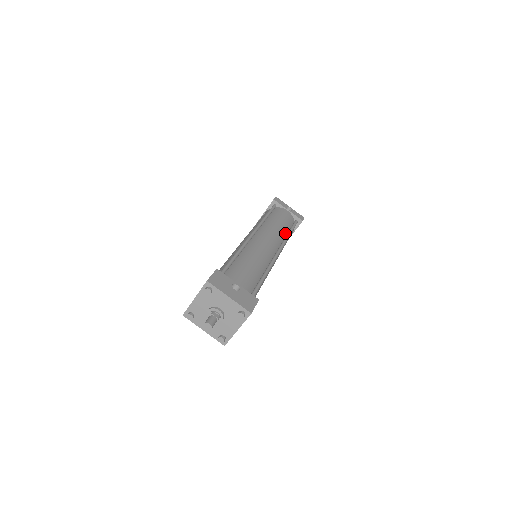
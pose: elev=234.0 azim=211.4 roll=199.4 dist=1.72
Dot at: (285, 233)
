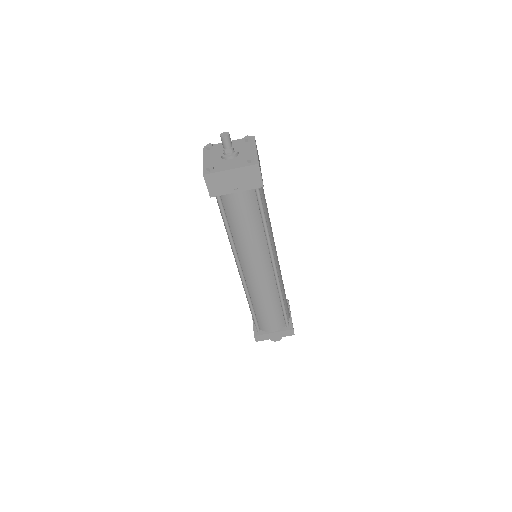
Dot at: occluded
